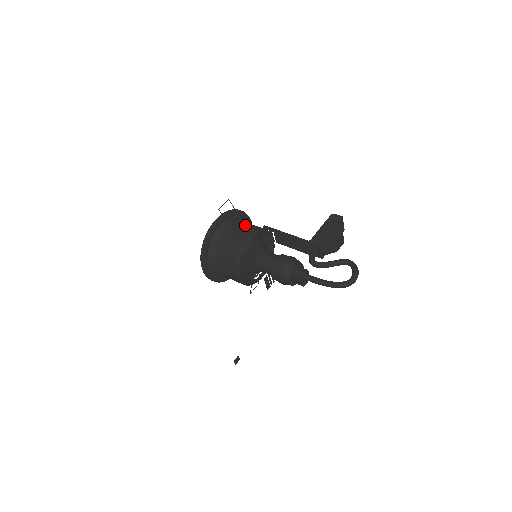
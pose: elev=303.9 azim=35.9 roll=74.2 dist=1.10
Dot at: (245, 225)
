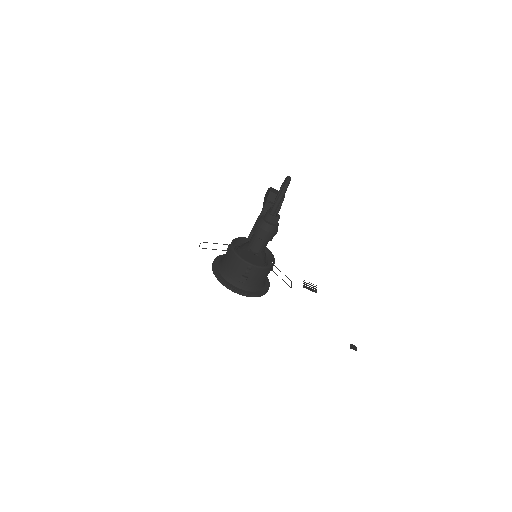
Dot at: occluded
